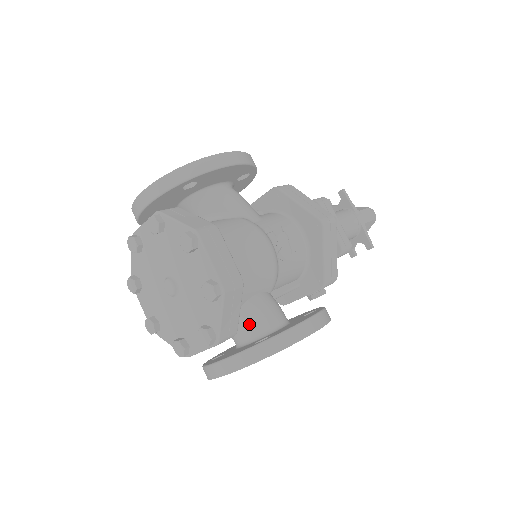
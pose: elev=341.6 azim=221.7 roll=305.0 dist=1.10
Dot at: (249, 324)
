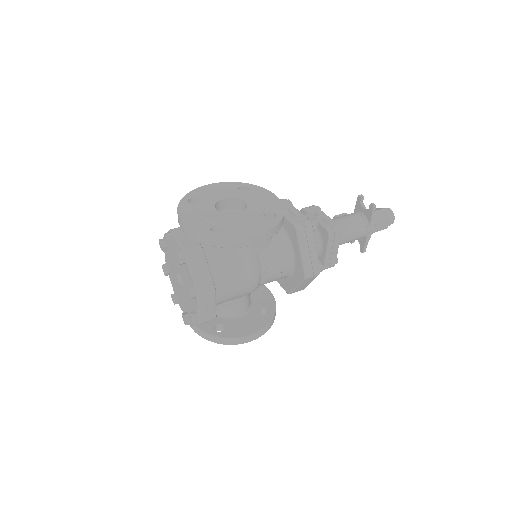
Dot at: (220, 308)
